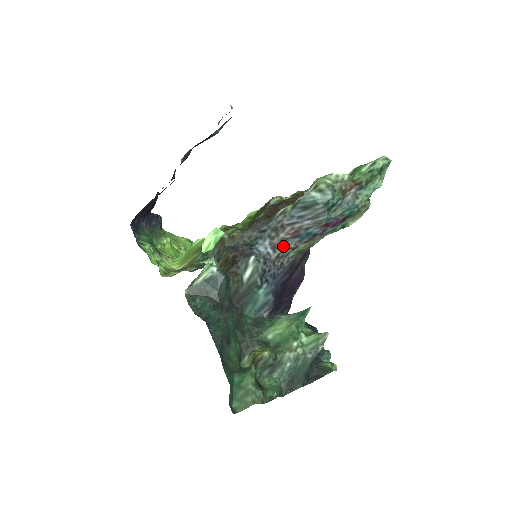
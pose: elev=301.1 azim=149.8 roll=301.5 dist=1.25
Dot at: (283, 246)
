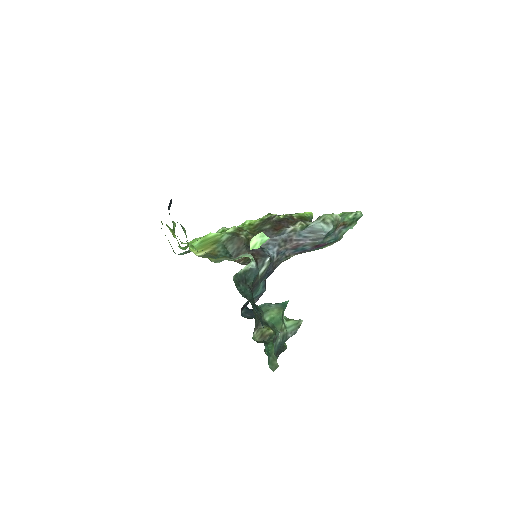
Dot at: (283, 253)
